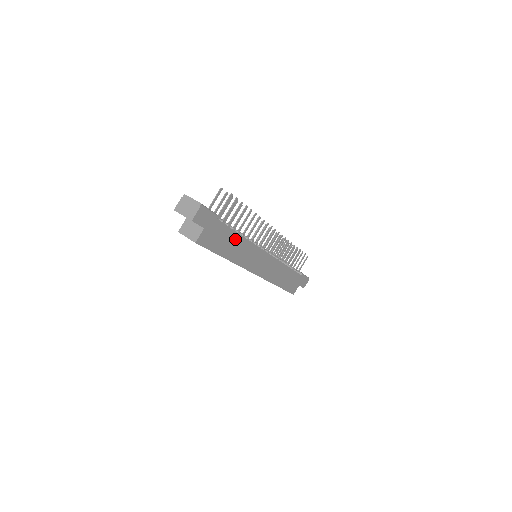
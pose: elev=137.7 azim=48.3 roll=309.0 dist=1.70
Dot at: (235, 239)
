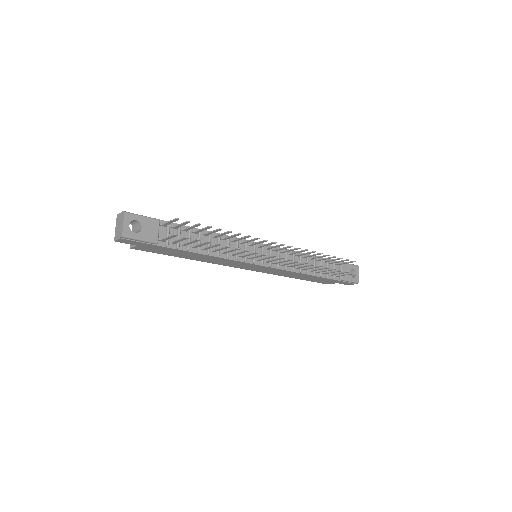
Dot at: (195, 254)
